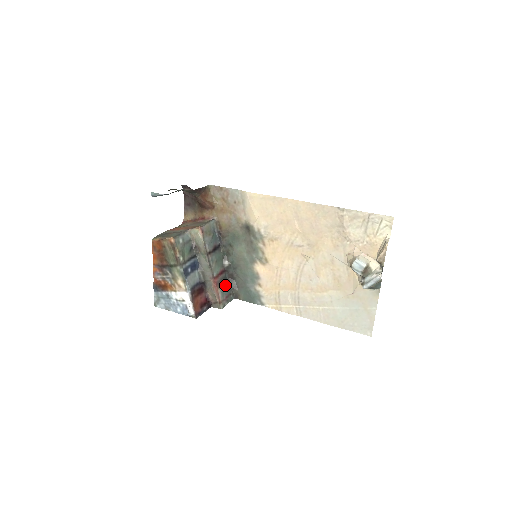
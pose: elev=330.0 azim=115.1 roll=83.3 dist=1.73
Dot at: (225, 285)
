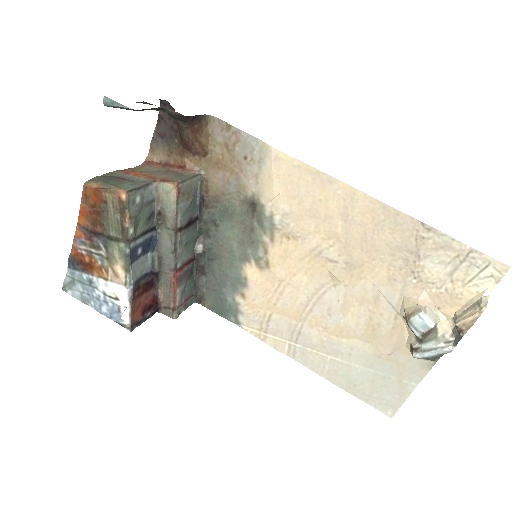
Dot at: (188, 281)
